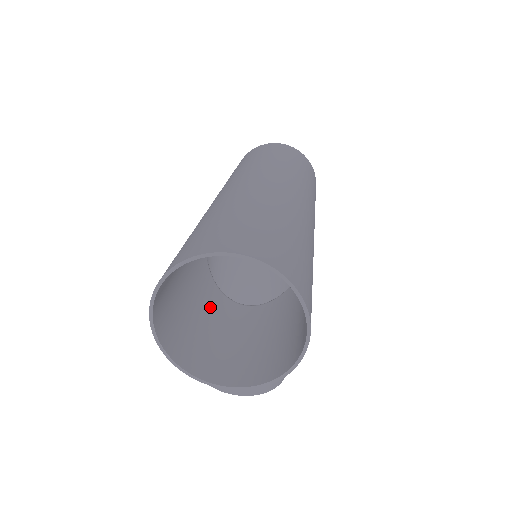
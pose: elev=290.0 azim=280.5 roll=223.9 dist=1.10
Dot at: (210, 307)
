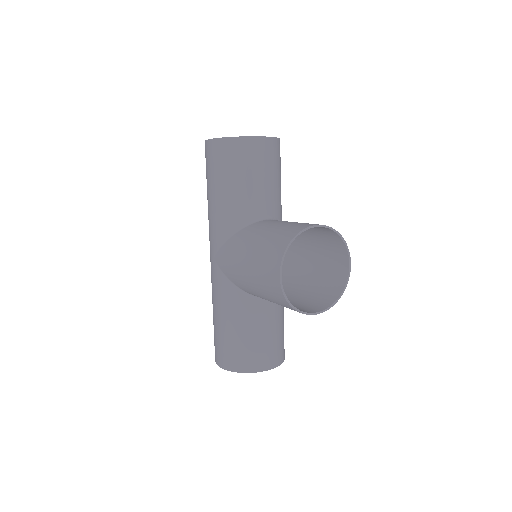
Dot at: (243, 200)
